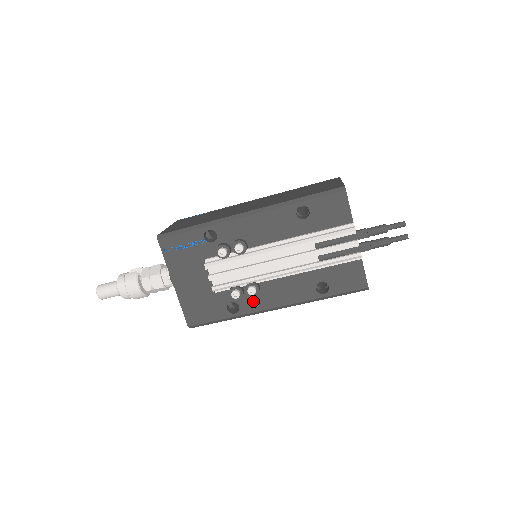
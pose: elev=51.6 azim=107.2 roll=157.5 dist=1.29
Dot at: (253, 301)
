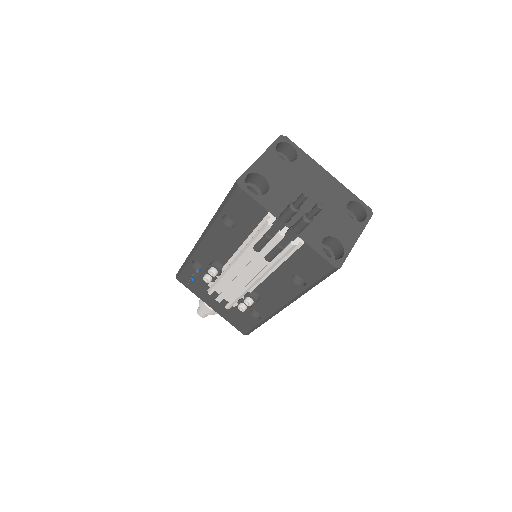
Dot at: (263, 306)
